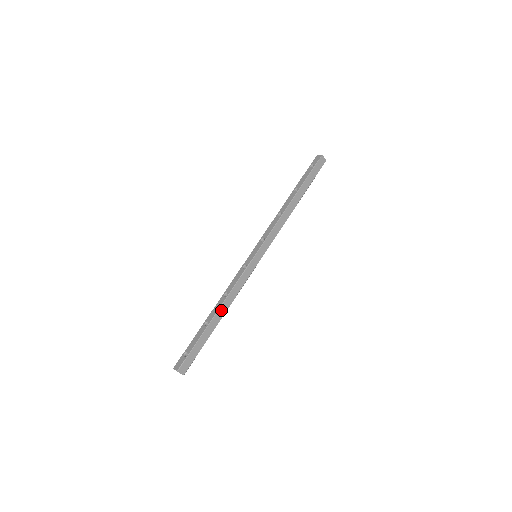
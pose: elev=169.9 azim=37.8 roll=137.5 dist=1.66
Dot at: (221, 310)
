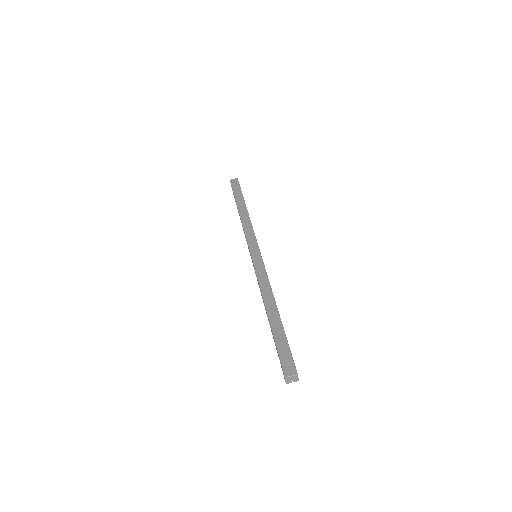
Dot at: (268, 305)
